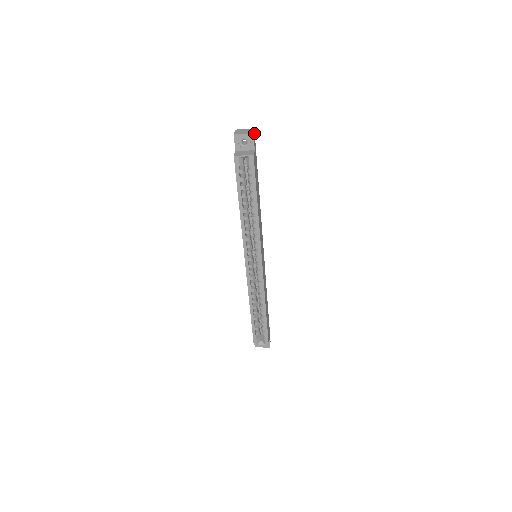
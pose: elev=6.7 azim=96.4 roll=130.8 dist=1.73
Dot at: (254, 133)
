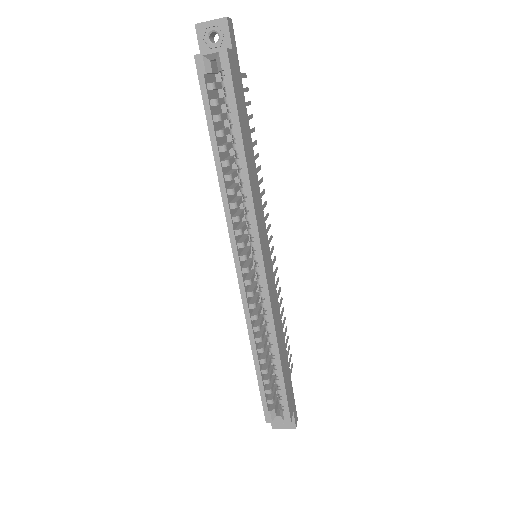
Dot at: (231, 24)
